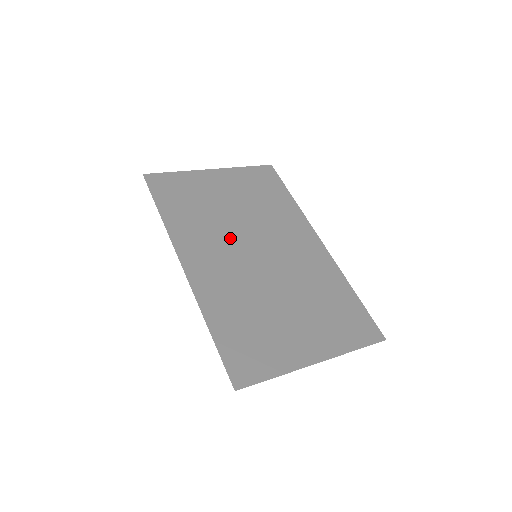
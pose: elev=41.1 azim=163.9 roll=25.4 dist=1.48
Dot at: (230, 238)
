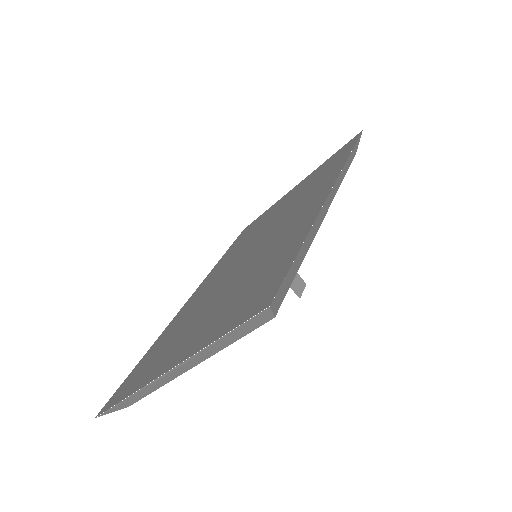
Dot at: (244, 249)
